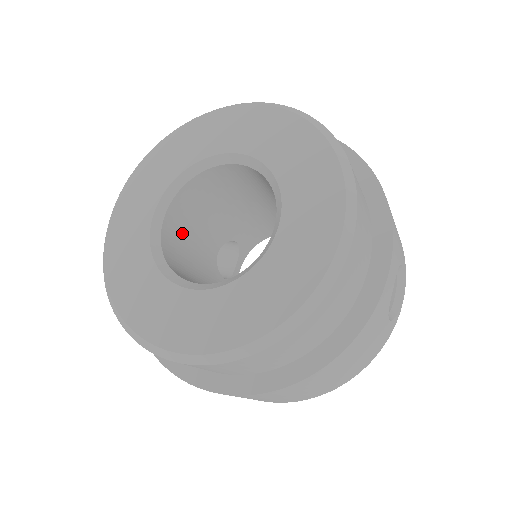
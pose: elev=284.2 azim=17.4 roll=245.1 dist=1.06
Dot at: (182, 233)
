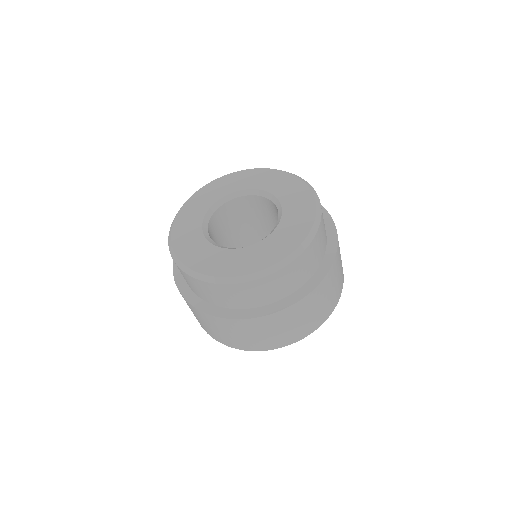
Dot at: occluded
